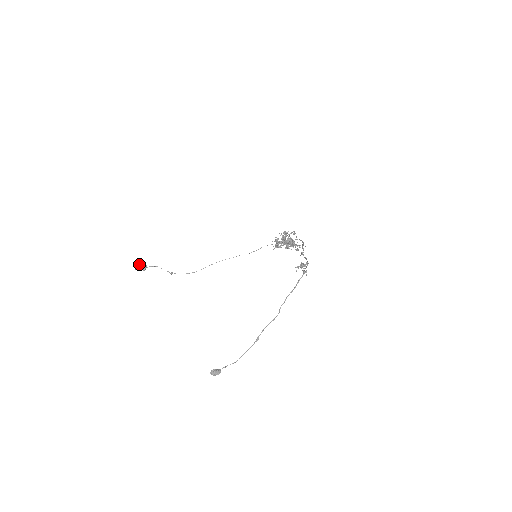
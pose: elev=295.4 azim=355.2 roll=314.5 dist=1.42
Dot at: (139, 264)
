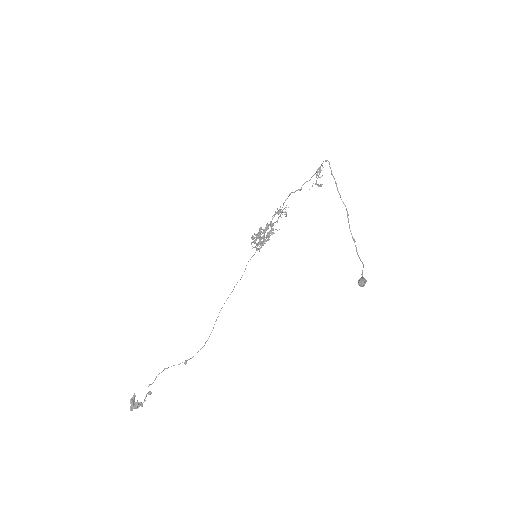
Dot at: occluded
